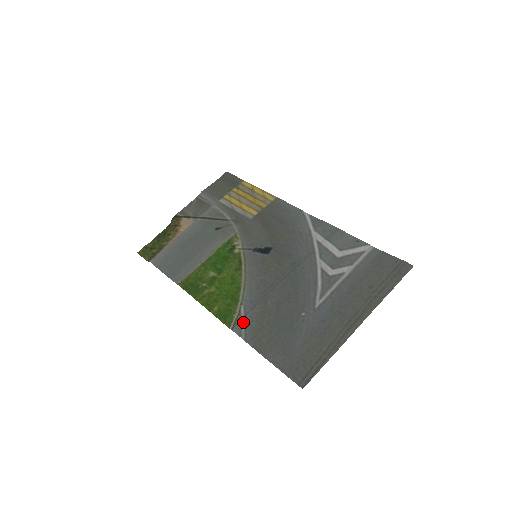
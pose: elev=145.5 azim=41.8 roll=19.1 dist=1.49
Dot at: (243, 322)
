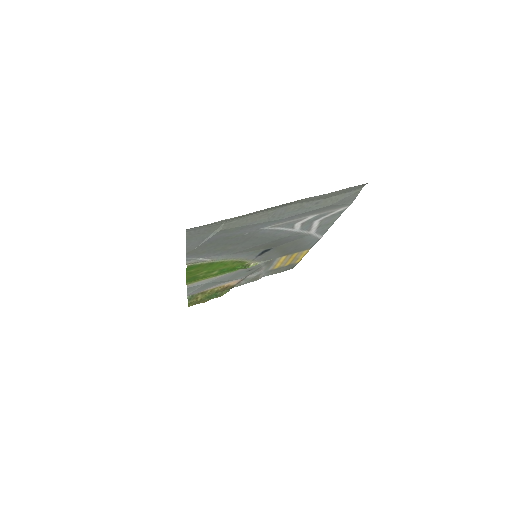
Dot at: (199, 258)
